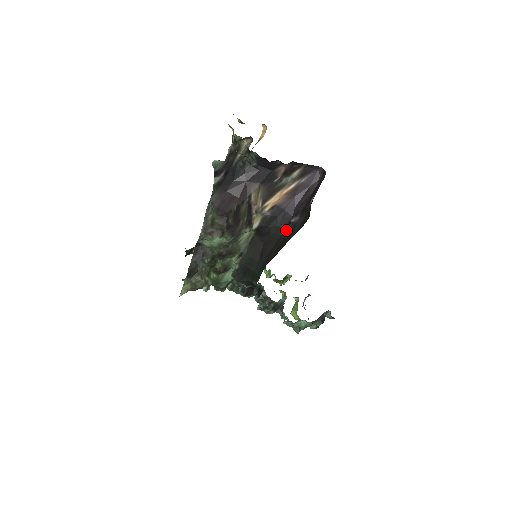
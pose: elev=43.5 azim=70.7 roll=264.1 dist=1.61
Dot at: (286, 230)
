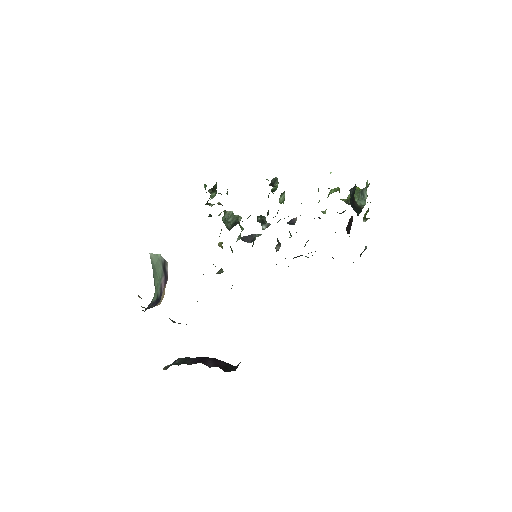
Dot at: occluded
